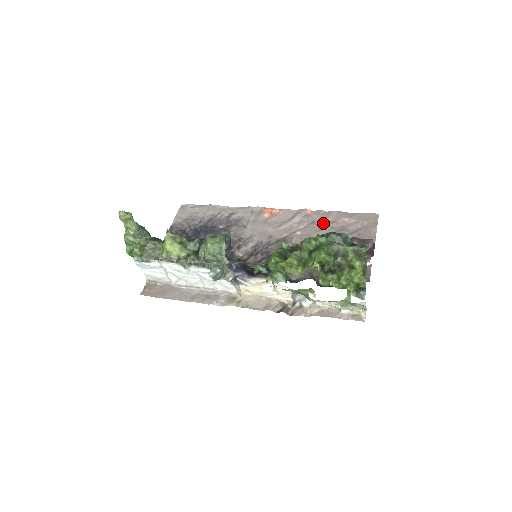
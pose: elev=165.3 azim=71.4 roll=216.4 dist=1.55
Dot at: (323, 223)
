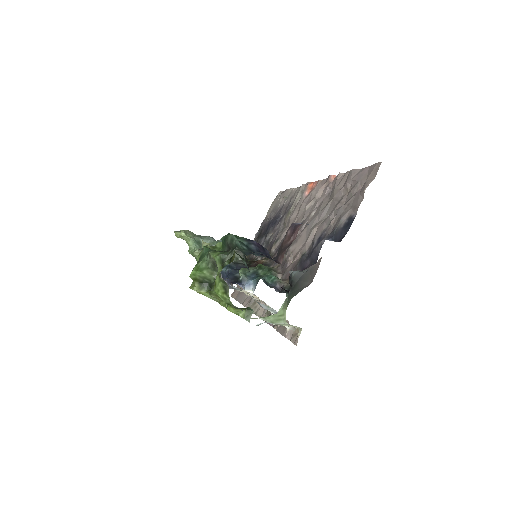
Dot at: (332, 194)
